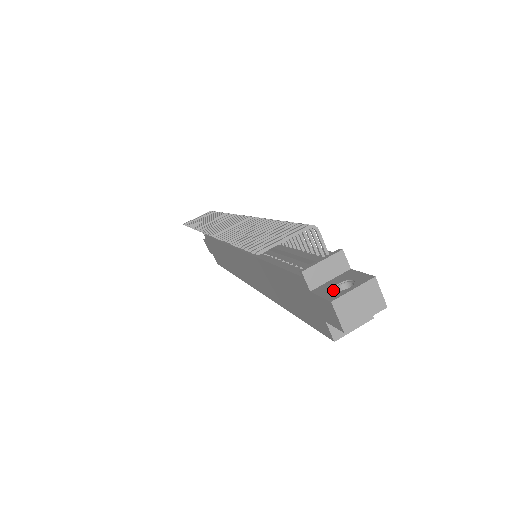
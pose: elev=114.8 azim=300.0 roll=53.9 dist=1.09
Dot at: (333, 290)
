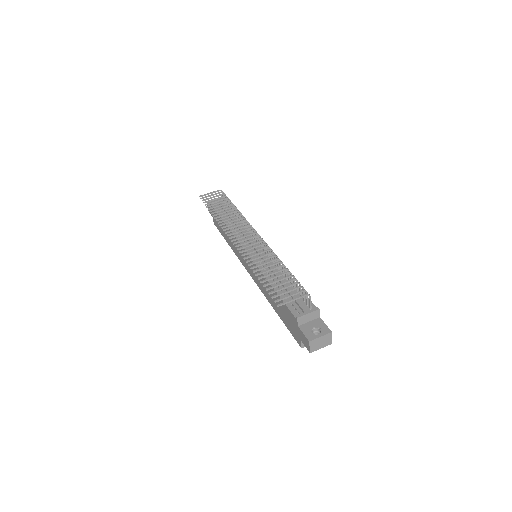
Dot at: (310, 332)
